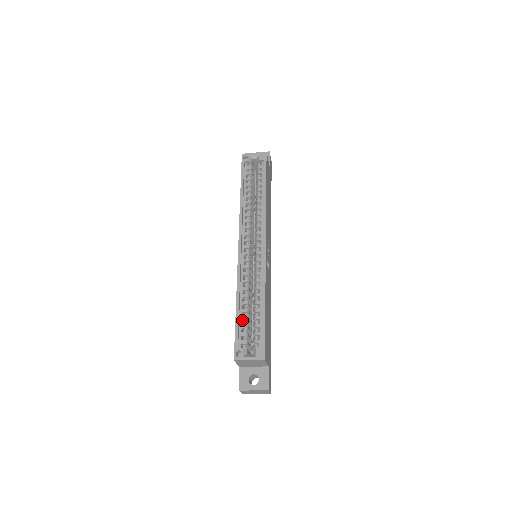
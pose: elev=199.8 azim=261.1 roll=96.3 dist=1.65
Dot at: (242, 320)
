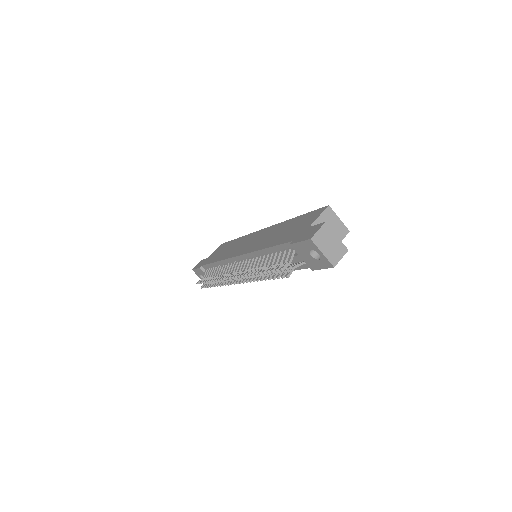
Dot at: occluded
